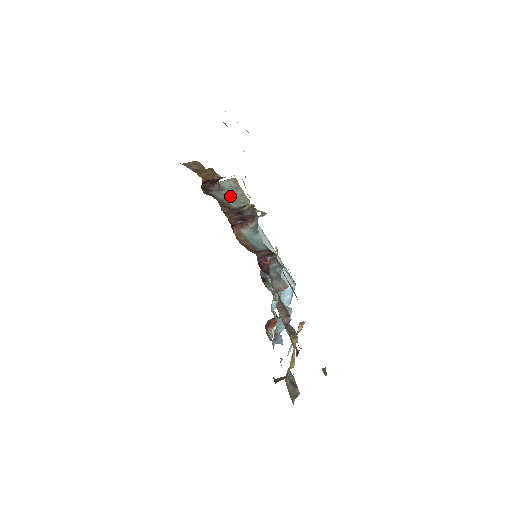
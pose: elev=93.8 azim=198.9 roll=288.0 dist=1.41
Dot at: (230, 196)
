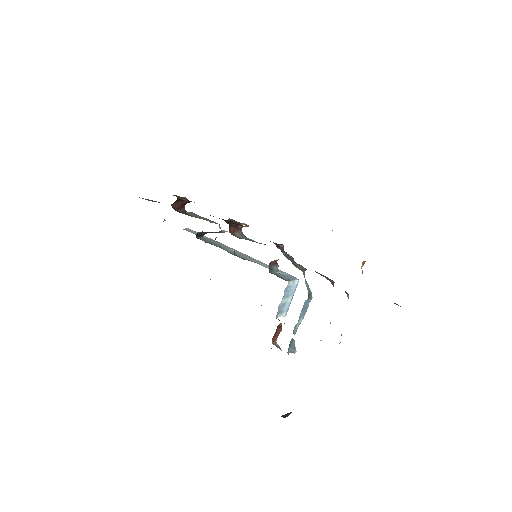
Dot at: (201, 218)
